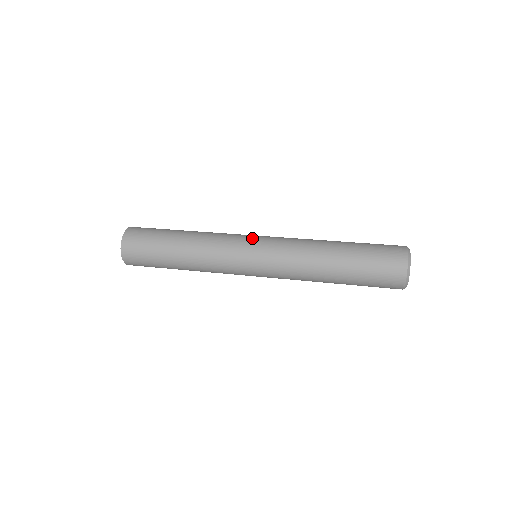
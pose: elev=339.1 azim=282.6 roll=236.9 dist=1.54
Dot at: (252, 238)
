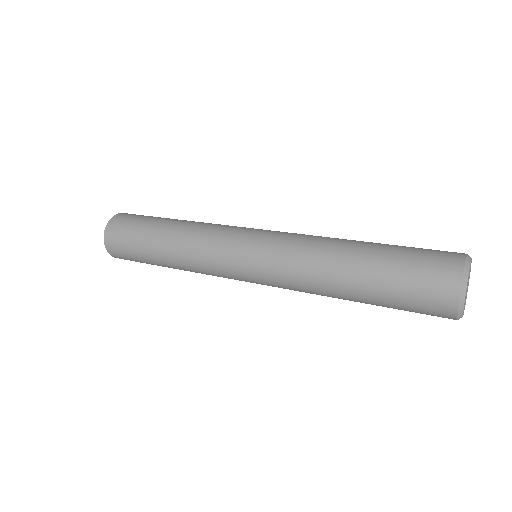
Dot at: (239, 252)
